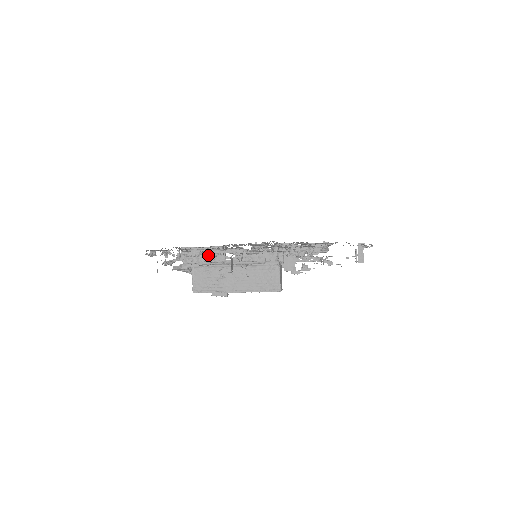
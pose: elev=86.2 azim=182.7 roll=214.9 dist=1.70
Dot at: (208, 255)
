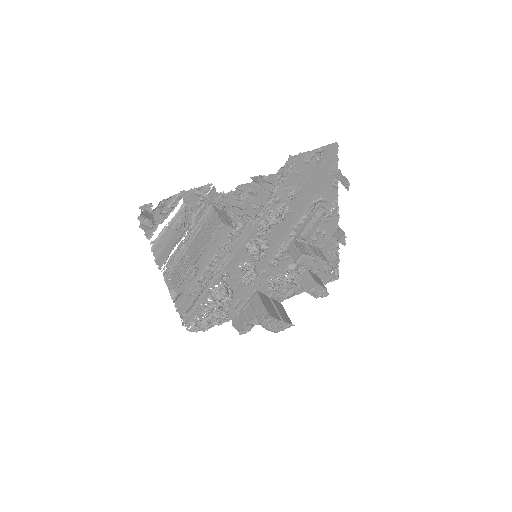
Dot at: (221, 287)
